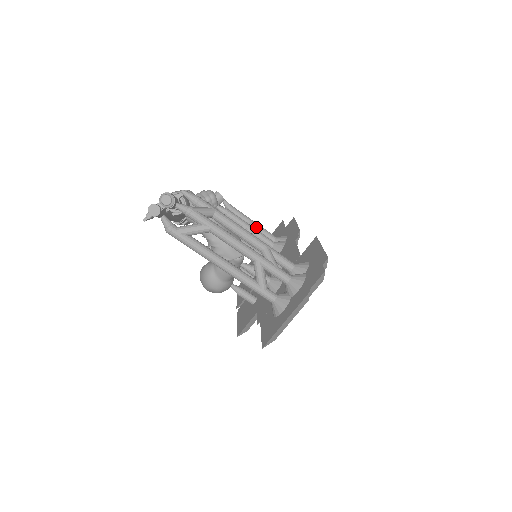
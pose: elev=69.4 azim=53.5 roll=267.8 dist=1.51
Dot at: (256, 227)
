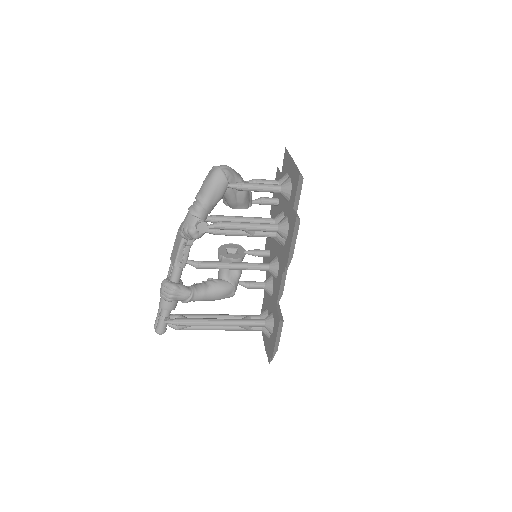
Dot at: (253, 231)
